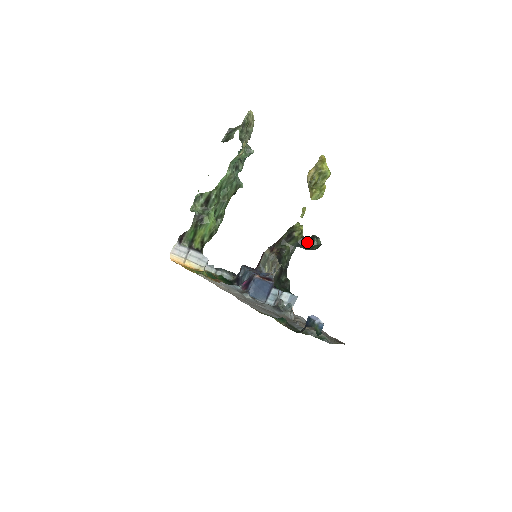
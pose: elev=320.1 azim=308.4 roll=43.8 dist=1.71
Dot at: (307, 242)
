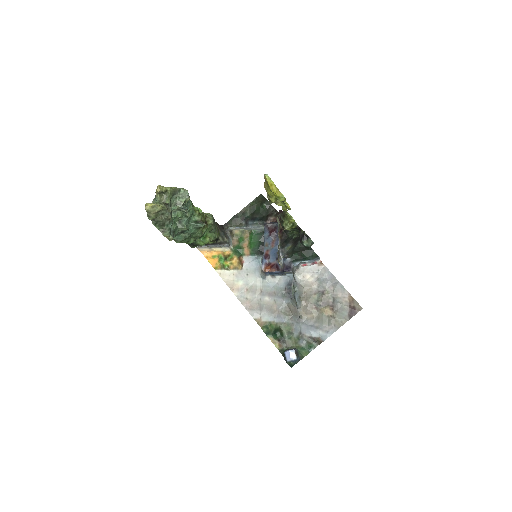
Dot at: (300, 238)
